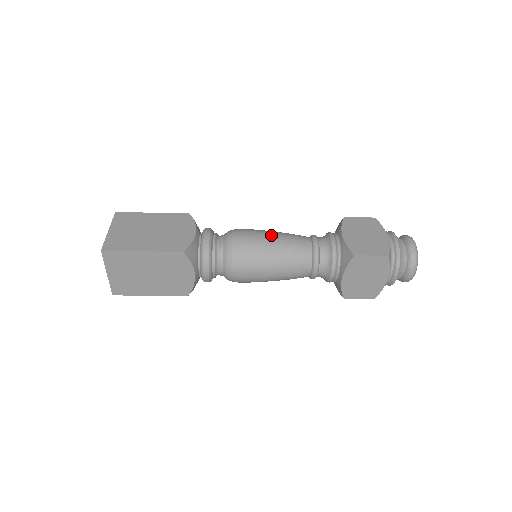
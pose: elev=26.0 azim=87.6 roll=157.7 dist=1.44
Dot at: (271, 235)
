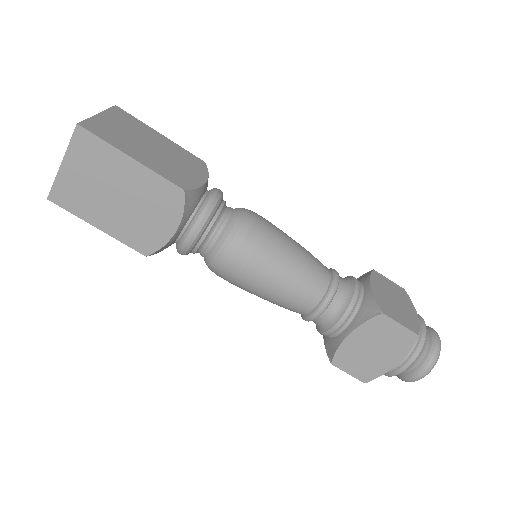
Dot at: (291, 239)
